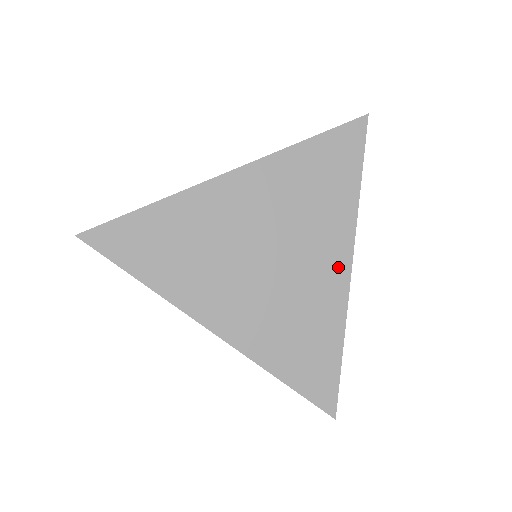
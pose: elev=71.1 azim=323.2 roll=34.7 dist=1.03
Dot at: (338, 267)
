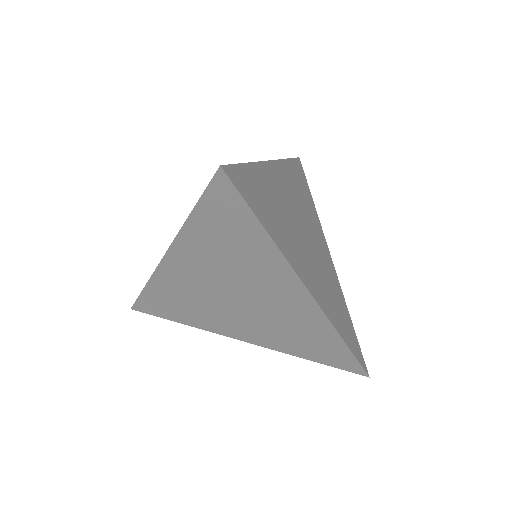
Dot at: occluded
